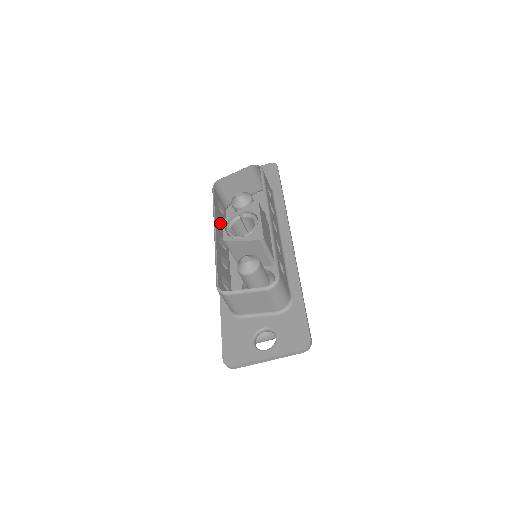
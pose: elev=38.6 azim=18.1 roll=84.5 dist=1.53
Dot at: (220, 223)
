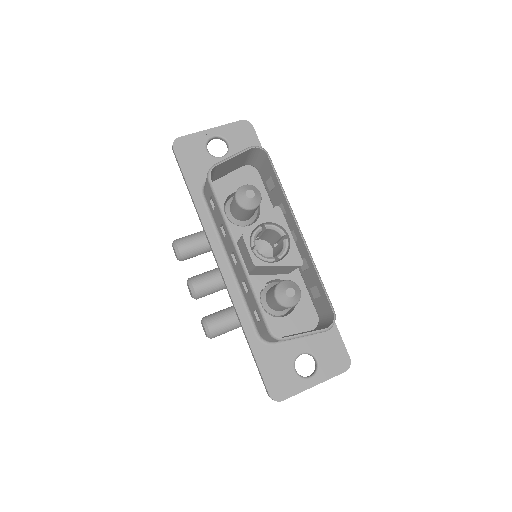
Dot at: occluded
